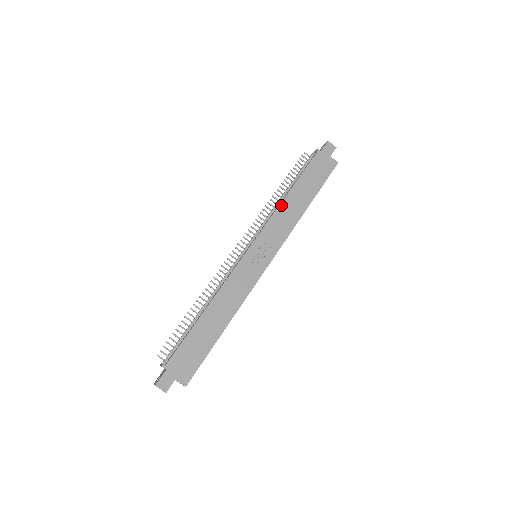
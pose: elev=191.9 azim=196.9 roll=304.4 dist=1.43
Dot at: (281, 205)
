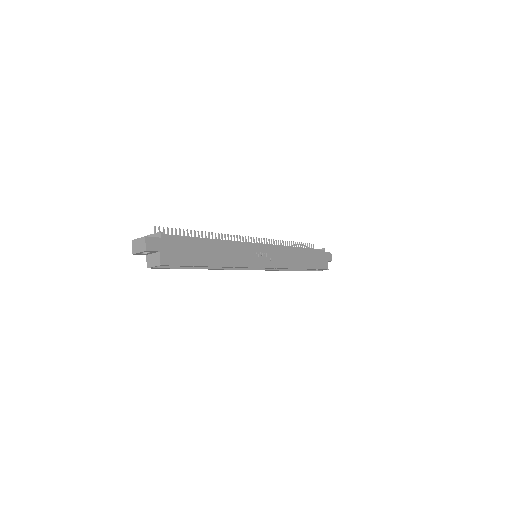
Dot at: (291, 248)
